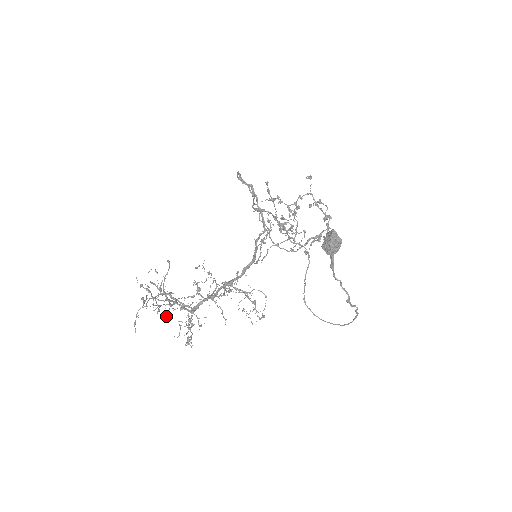
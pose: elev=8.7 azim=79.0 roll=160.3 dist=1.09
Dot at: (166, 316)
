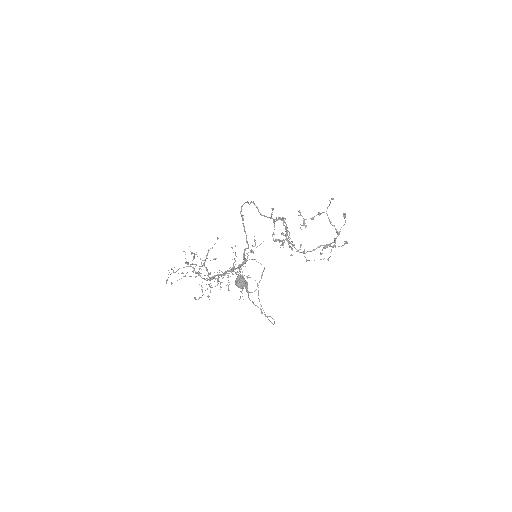
Dot at: occluded
